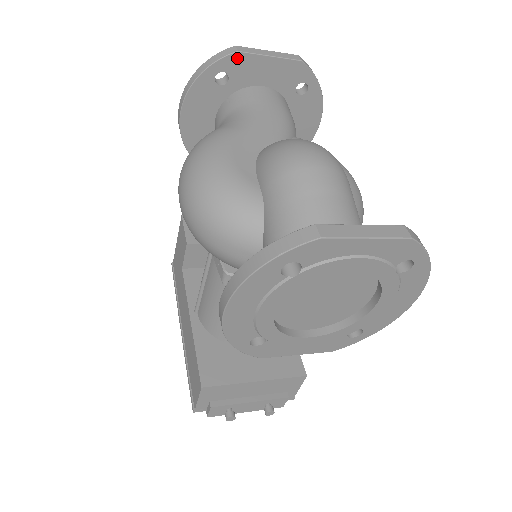
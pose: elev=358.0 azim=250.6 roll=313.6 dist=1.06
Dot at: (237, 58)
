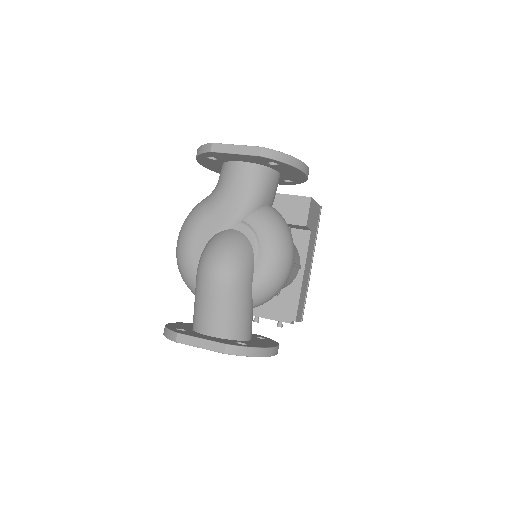
Dot at: (213, 153)
